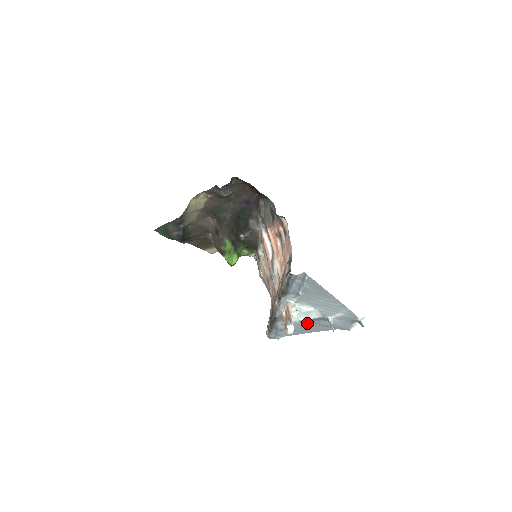
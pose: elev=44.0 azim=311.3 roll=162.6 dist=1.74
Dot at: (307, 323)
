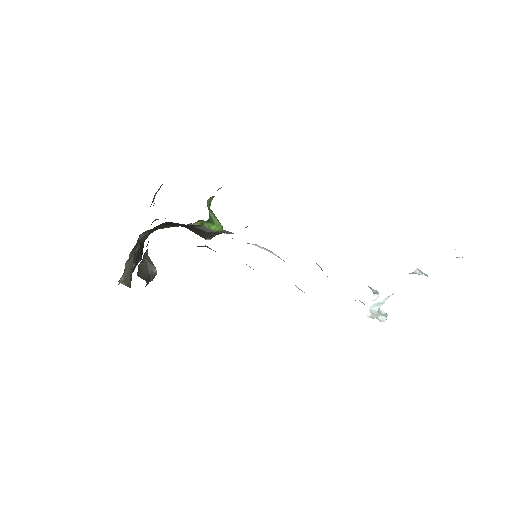
Dot at: occluded
